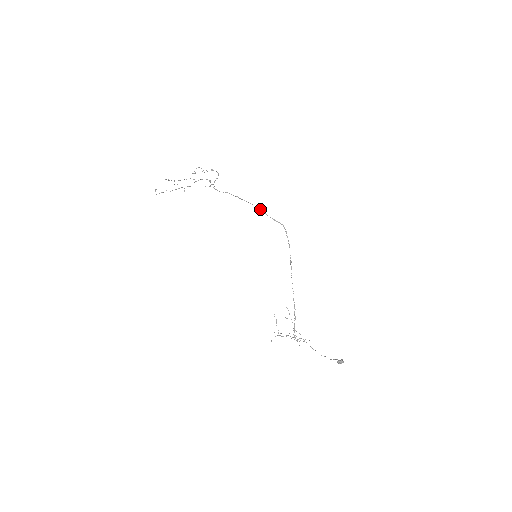
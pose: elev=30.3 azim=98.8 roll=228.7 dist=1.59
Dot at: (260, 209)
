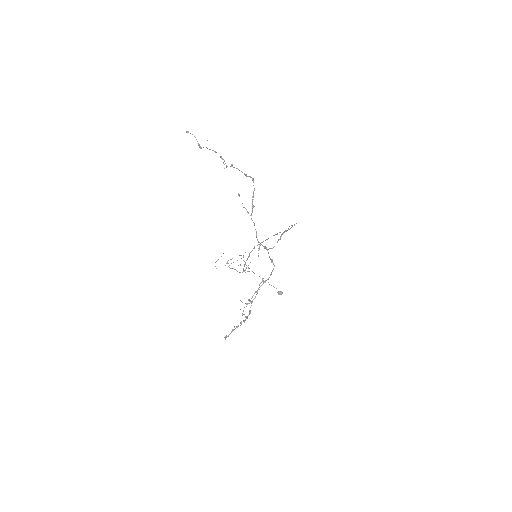
Dot at: occluded
